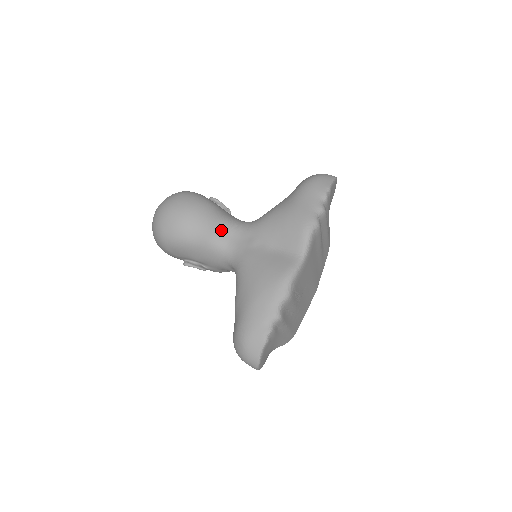
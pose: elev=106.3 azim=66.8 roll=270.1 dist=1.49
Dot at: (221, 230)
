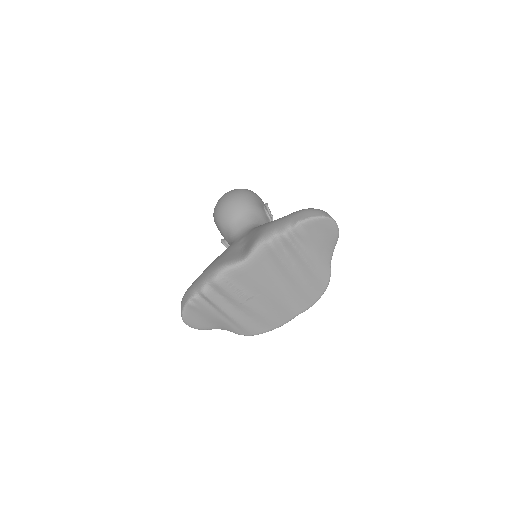
Dot at: (239, 223)
